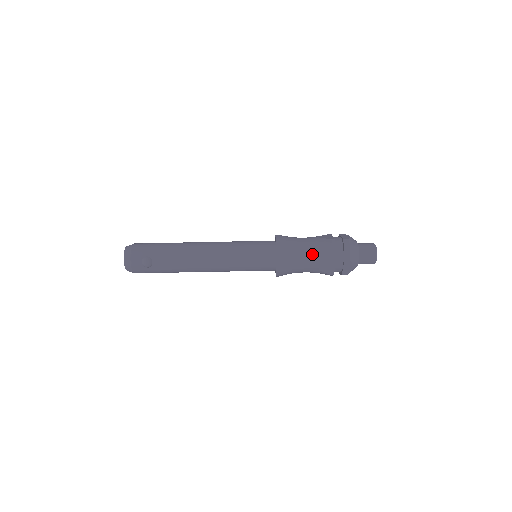
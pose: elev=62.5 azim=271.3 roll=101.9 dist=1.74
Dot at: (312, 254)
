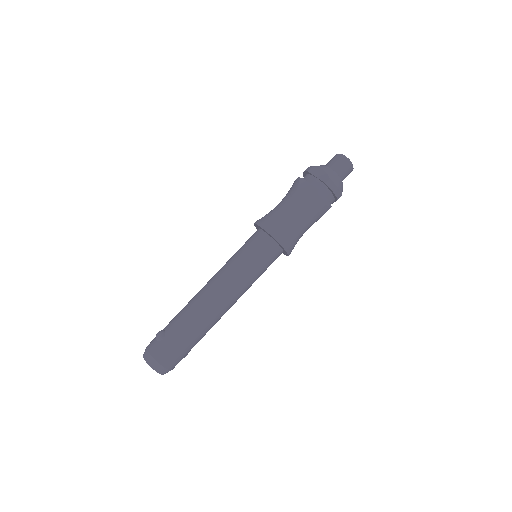
Dot at: (284, 198)
